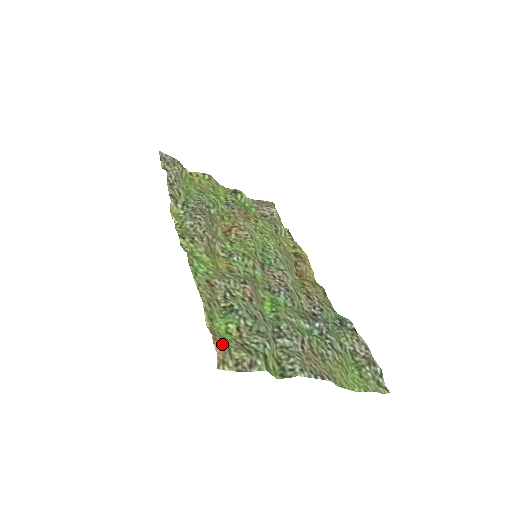
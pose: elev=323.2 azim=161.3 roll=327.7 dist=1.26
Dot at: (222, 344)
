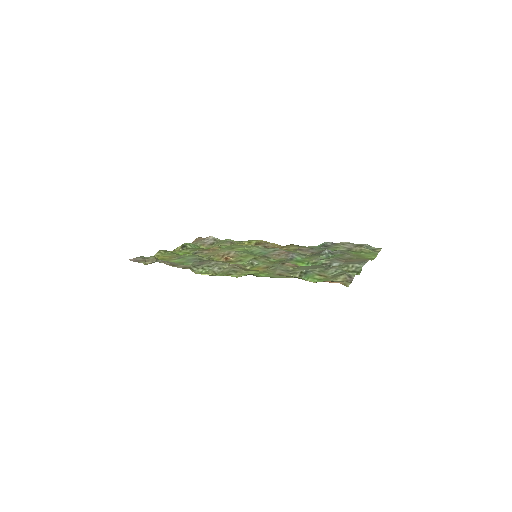
Dot at: (331, 281)
